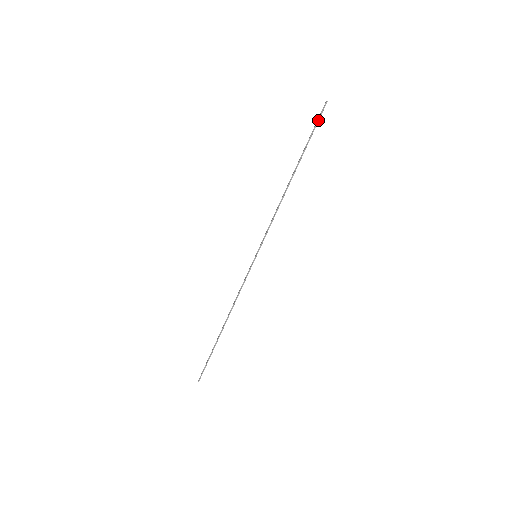
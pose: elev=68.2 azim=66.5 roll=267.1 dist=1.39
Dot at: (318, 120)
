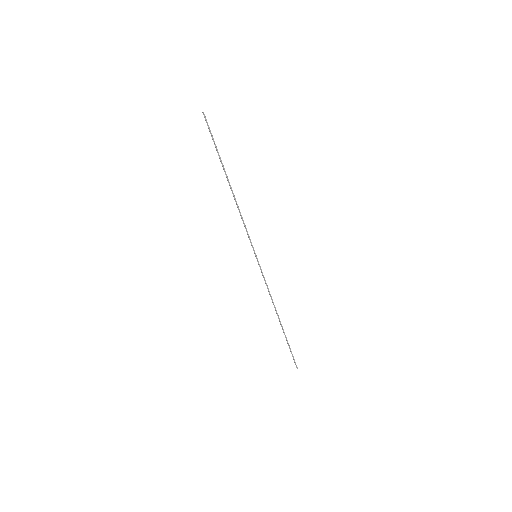
Dot at: (210, 130)
